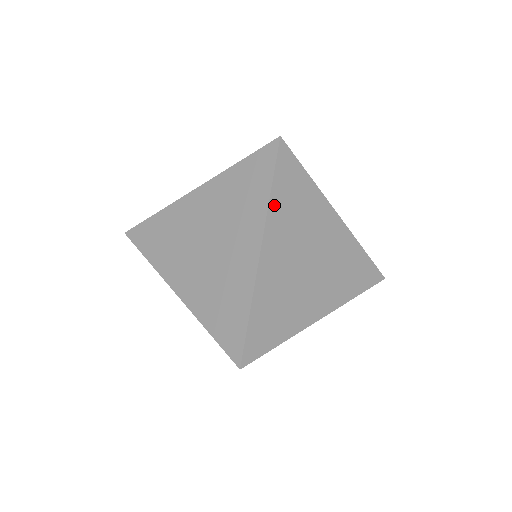
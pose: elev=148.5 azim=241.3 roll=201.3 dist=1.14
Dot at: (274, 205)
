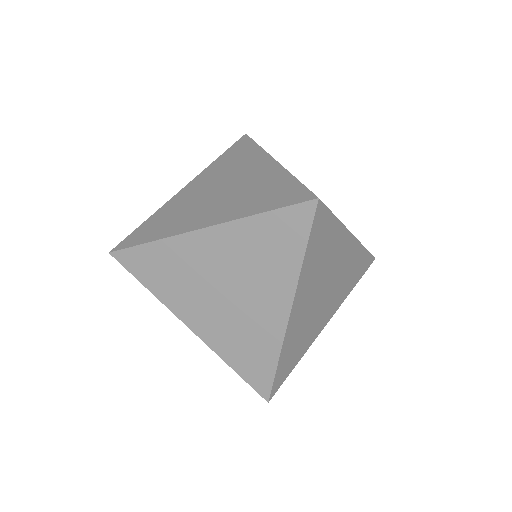
Dot at: (305, 267)
